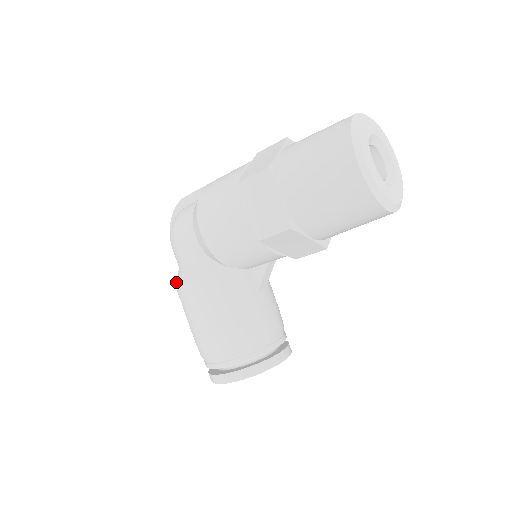
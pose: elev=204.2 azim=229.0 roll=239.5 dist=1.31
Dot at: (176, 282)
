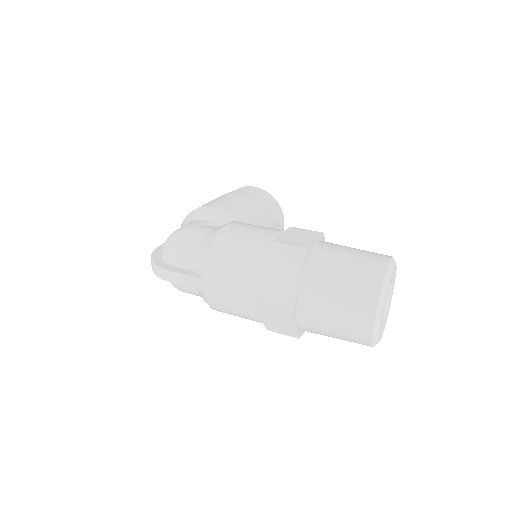
Dot at: occluded
